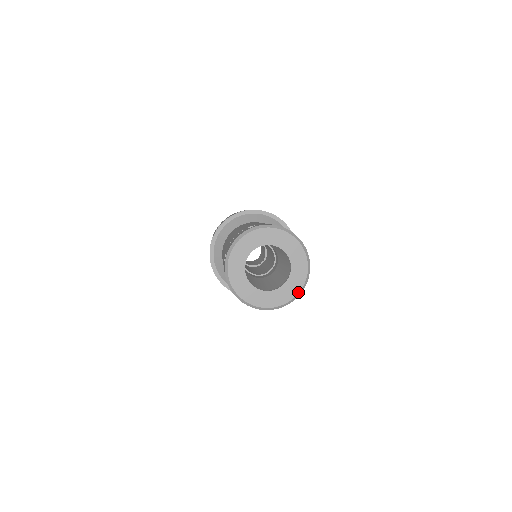
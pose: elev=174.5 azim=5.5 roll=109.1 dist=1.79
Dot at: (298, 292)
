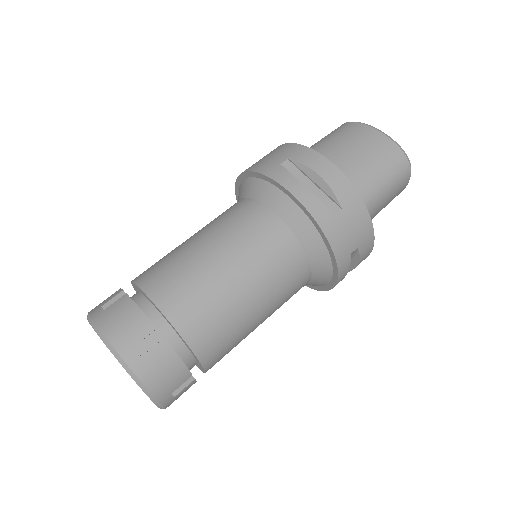
Dot at: occluded
